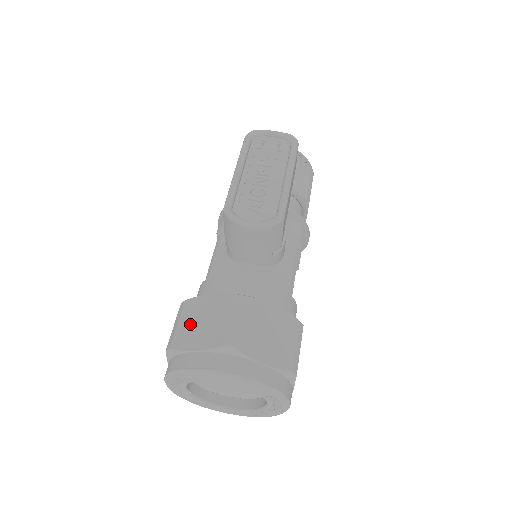
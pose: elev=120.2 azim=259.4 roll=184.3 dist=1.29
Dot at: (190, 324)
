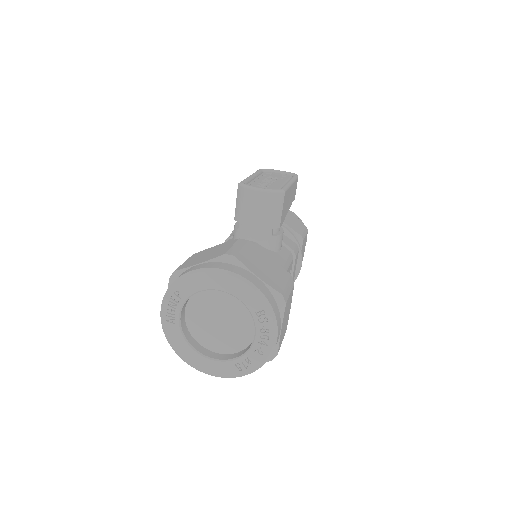
Dot at: (196, 258)
